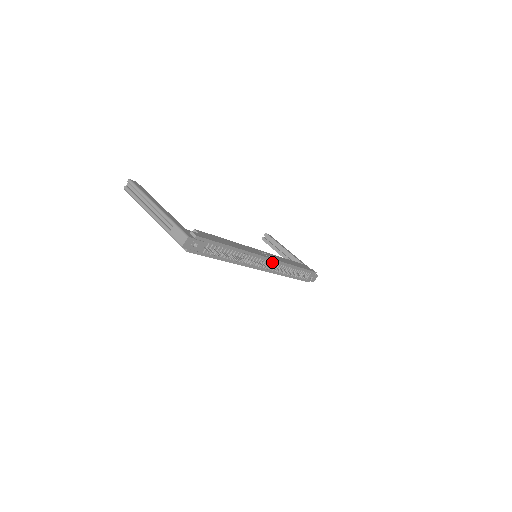
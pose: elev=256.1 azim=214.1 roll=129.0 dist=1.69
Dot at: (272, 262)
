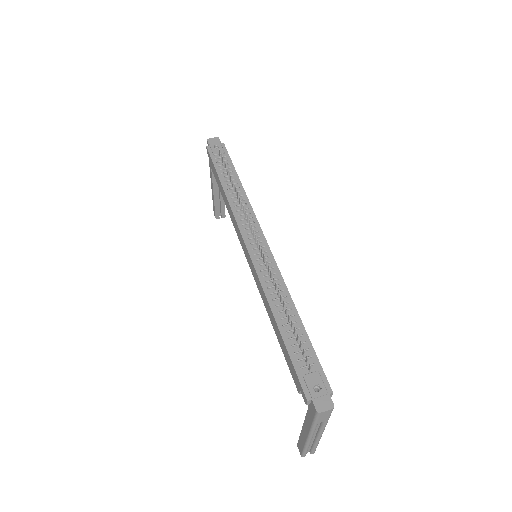
Dot at: (266, 251)
